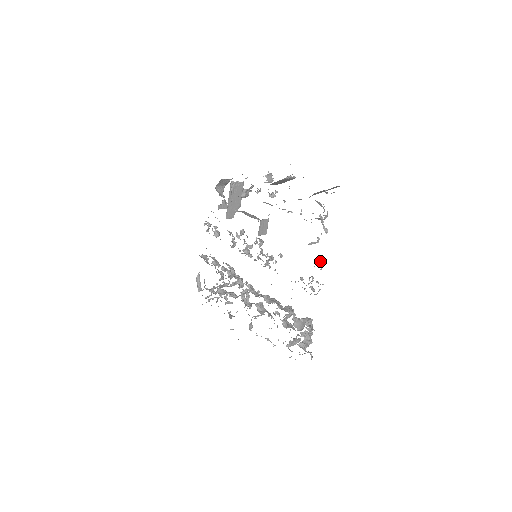
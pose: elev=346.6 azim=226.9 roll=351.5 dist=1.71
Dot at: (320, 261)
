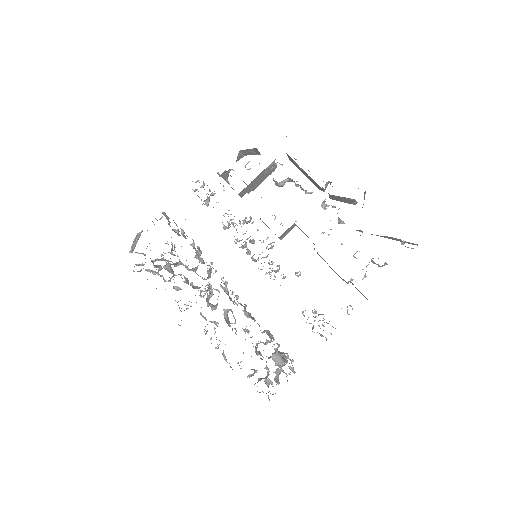
Dot at: occluded
